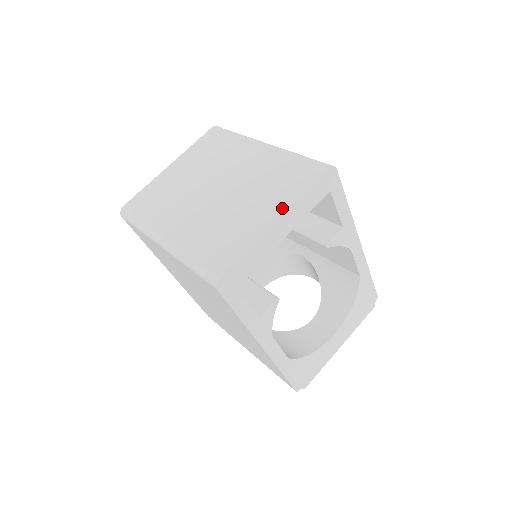
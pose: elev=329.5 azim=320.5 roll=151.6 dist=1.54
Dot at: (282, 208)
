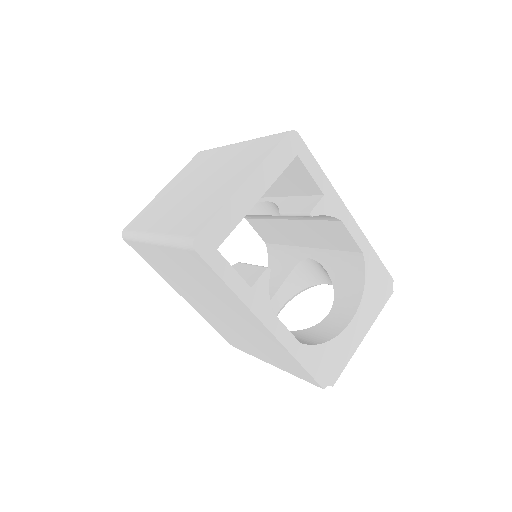
Dot at: (249, 172)
